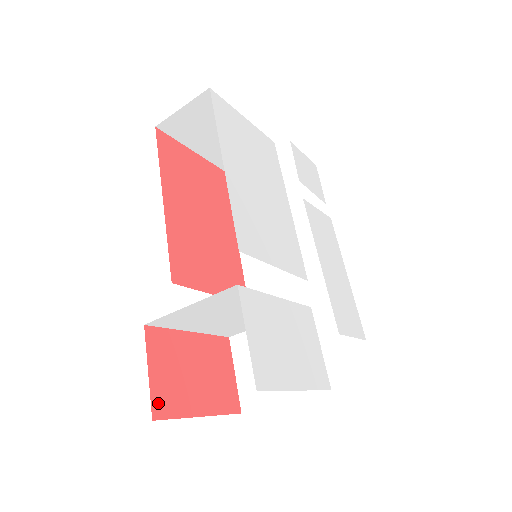
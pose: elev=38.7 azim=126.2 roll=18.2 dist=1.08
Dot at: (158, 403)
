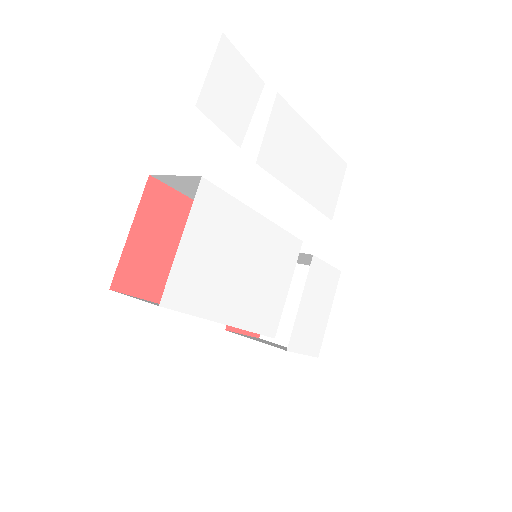
Dot at: occluded
